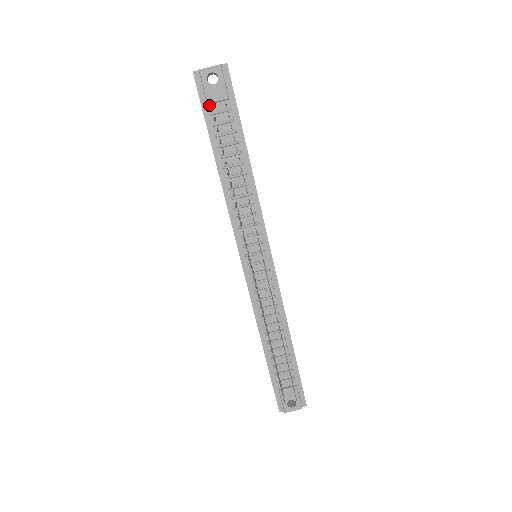
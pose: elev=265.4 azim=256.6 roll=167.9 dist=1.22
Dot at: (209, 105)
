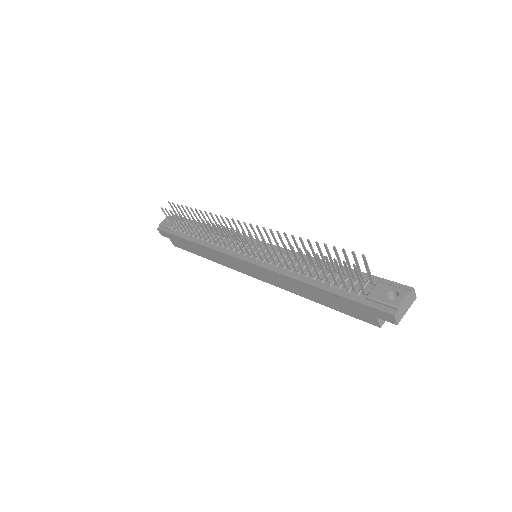
Dot at: (173, 230)
